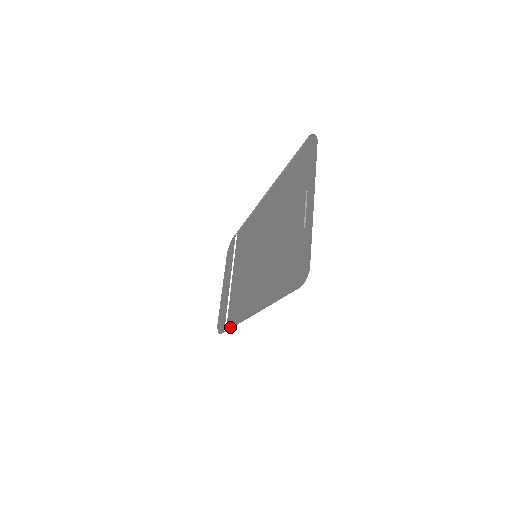
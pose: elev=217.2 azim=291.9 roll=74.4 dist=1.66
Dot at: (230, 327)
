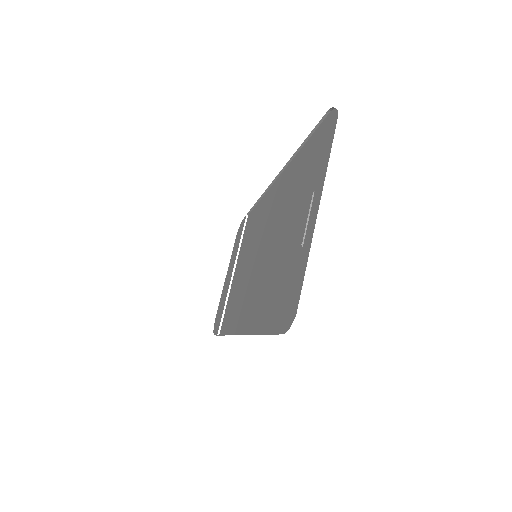
Dot at: (222, 333)
